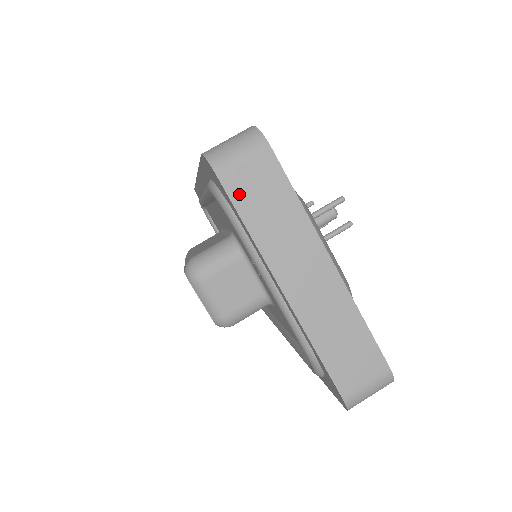
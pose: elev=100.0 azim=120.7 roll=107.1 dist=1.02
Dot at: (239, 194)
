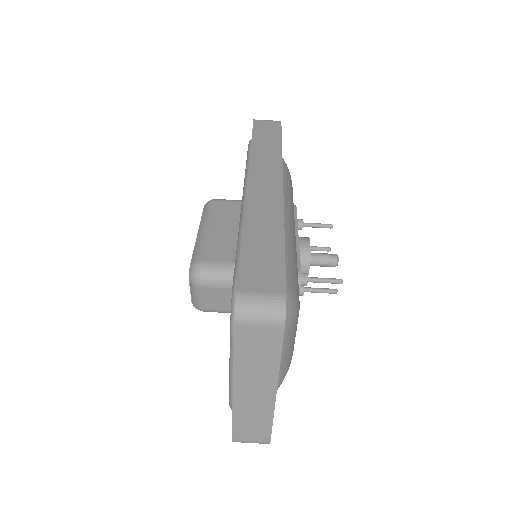
Dot at: (242, 339)
